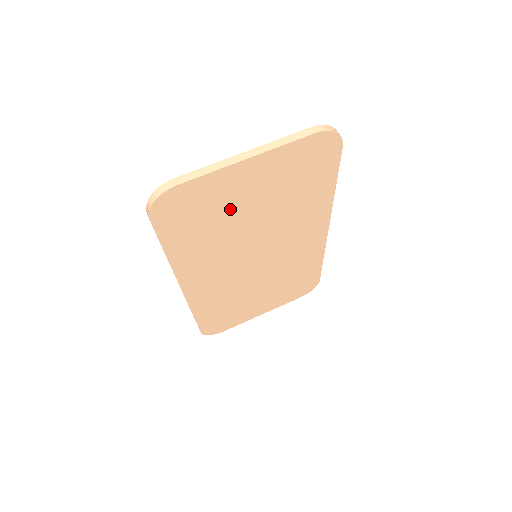
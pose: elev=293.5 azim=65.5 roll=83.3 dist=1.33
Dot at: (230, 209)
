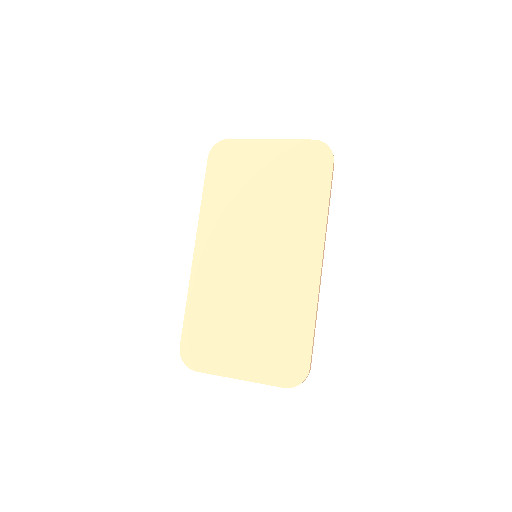
Dot at: (251, 178)
